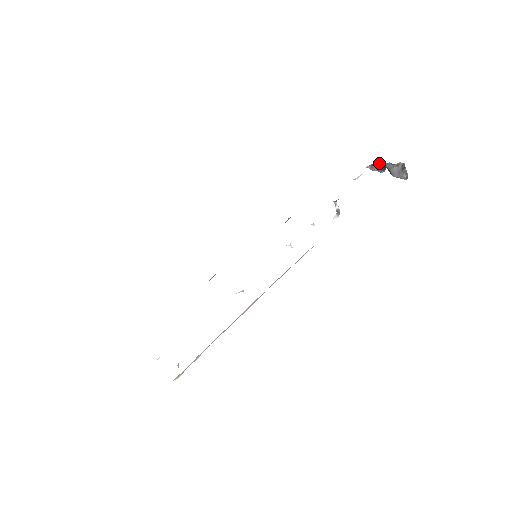
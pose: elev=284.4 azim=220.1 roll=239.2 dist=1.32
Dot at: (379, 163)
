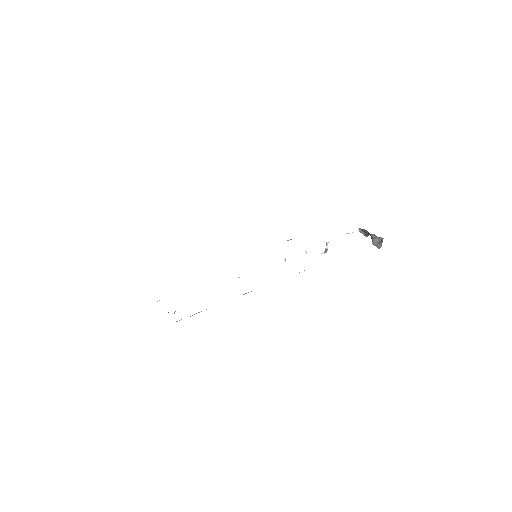
Dot at: occluded
